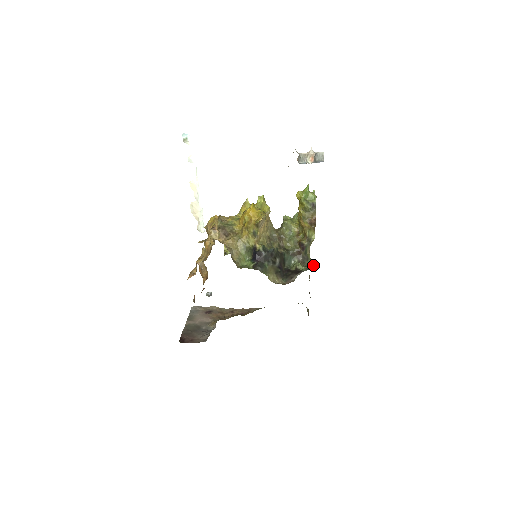
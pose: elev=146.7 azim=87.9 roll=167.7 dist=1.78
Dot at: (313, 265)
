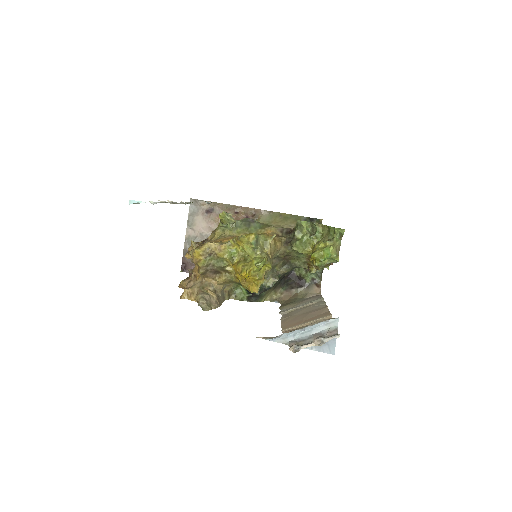
Dot at: (322, 269)
